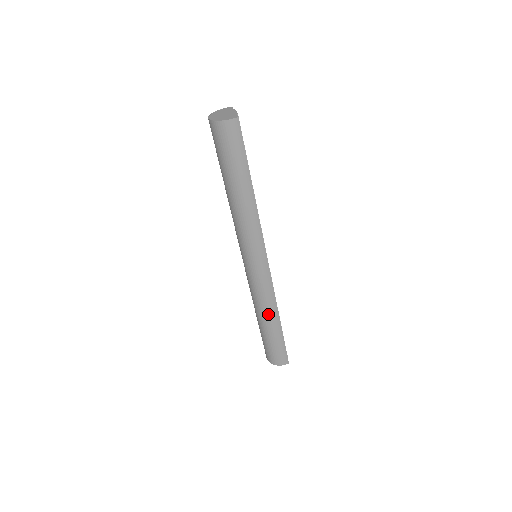
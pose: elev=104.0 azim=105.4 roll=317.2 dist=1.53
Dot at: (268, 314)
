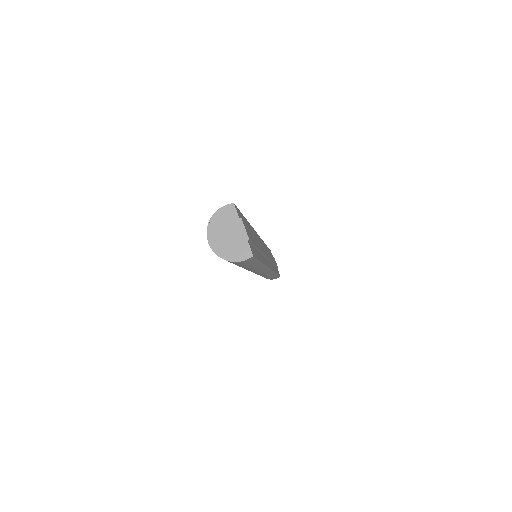
Dot at: occluded
